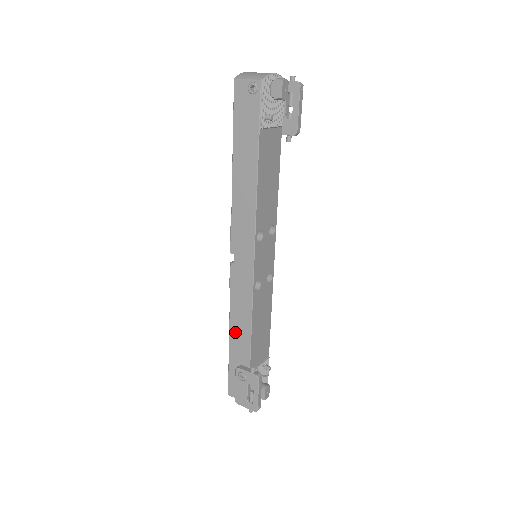
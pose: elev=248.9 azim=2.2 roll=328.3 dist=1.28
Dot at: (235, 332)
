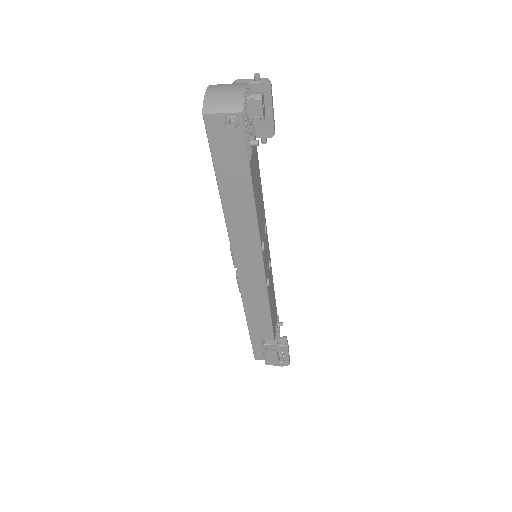
Dot at: (253, 321)
